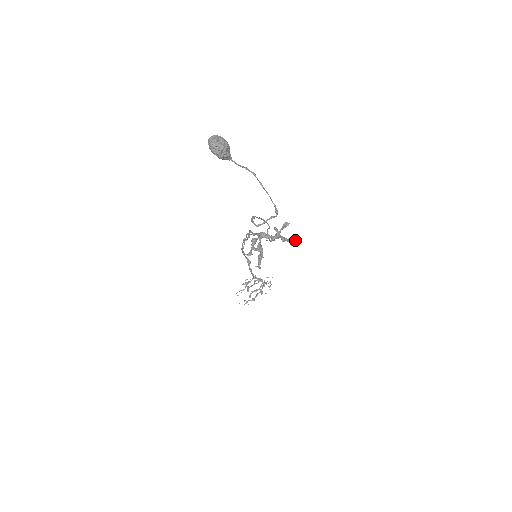
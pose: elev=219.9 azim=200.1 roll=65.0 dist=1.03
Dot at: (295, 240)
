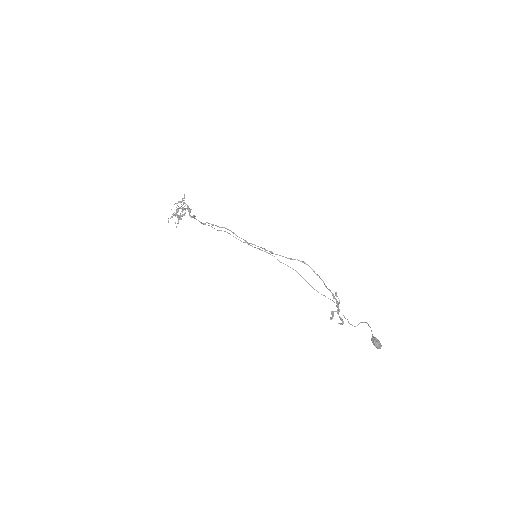
Dot at: occluded
